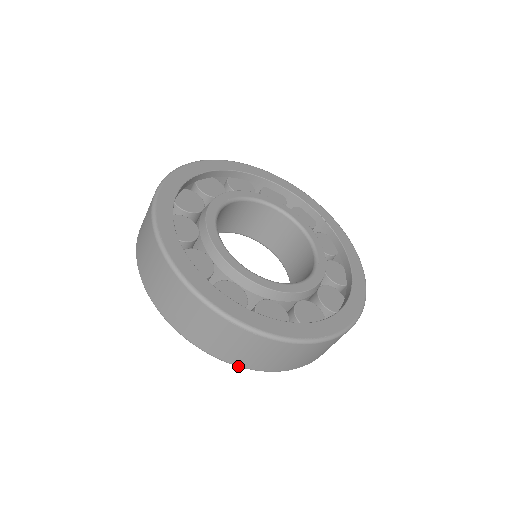
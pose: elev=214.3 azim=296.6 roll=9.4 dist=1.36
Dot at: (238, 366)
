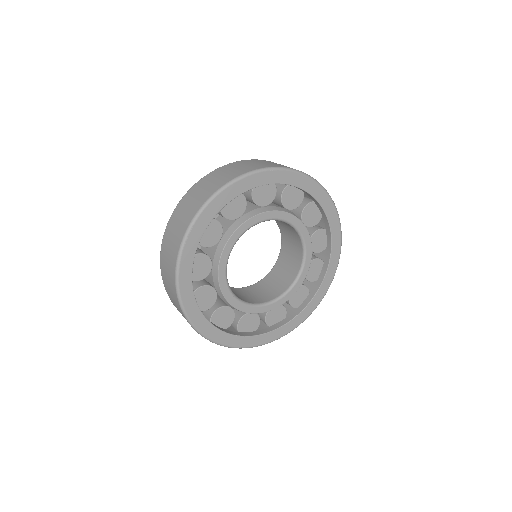
Dot at: occluded
